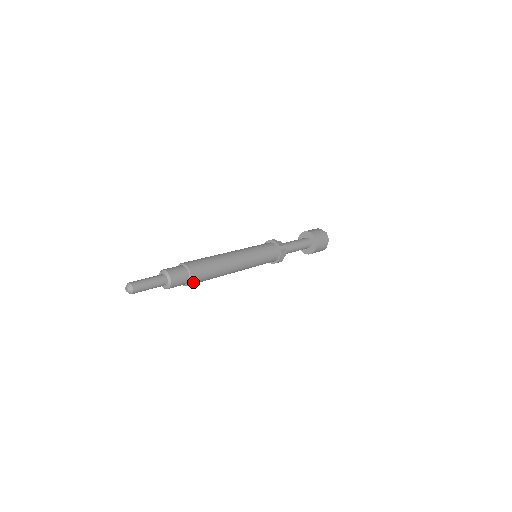
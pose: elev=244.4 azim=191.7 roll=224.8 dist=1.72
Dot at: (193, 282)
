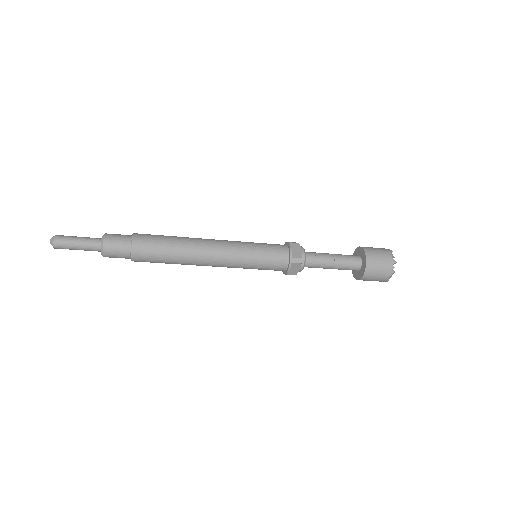
Dot at: (138, 260)
